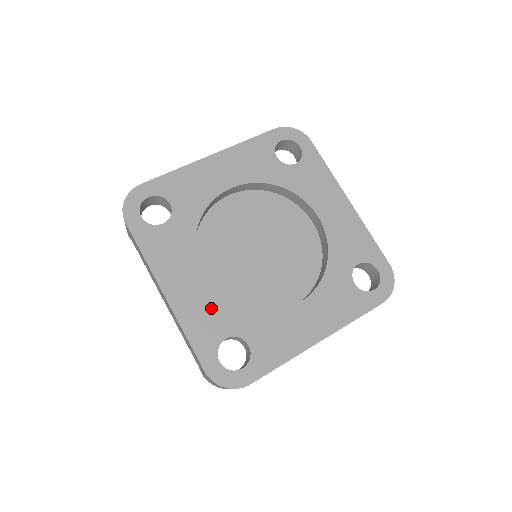
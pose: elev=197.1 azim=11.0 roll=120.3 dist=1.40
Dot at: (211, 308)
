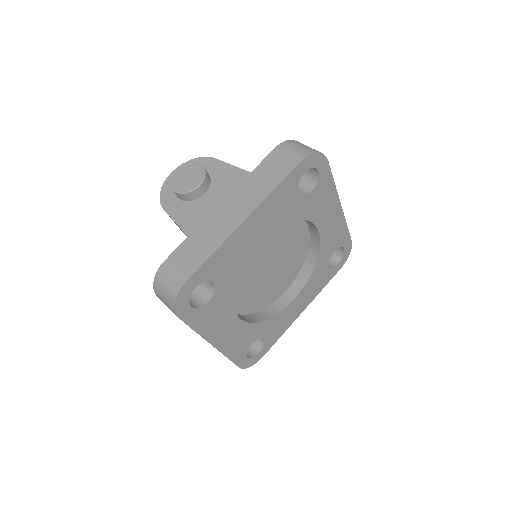
Dot at: (243, 334)
